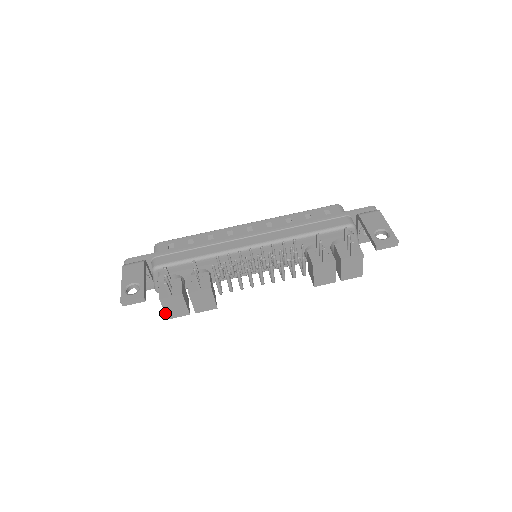
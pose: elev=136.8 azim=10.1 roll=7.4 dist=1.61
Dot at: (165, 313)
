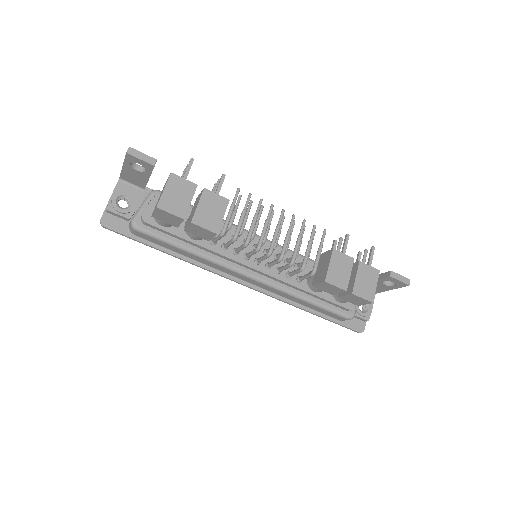
Dot at: (161, 196)
